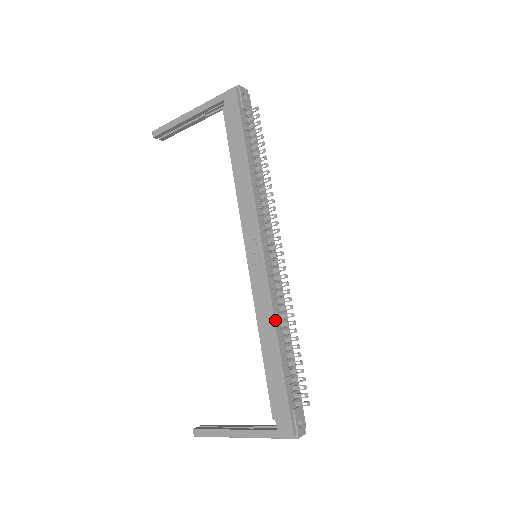
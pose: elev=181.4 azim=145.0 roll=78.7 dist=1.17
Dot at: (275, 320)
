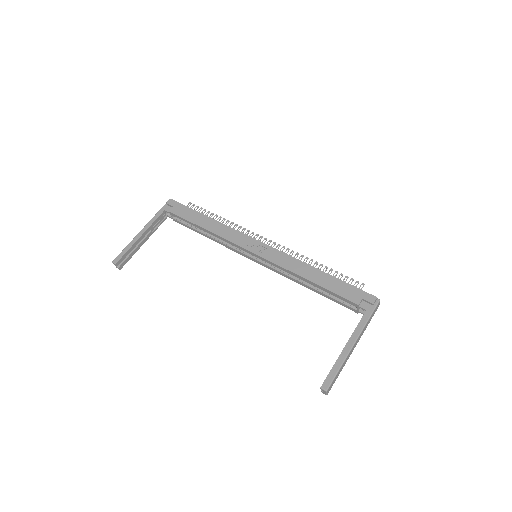
Dot at: (303, 262)
